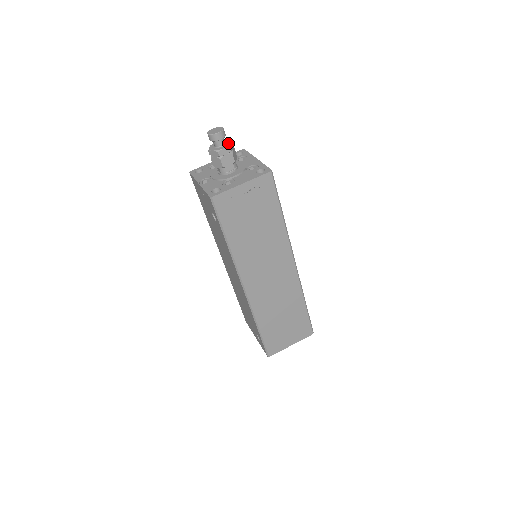
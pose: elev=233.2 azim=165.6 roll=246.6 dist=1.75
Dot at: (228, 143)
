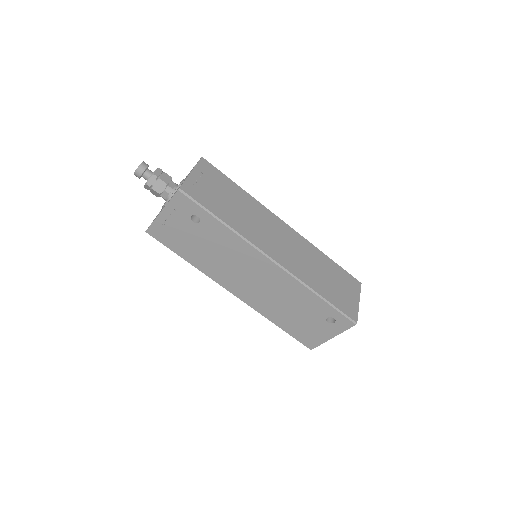
Dot at: occluded
